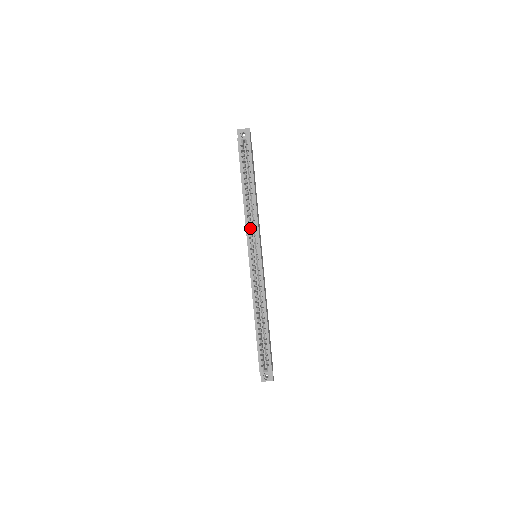
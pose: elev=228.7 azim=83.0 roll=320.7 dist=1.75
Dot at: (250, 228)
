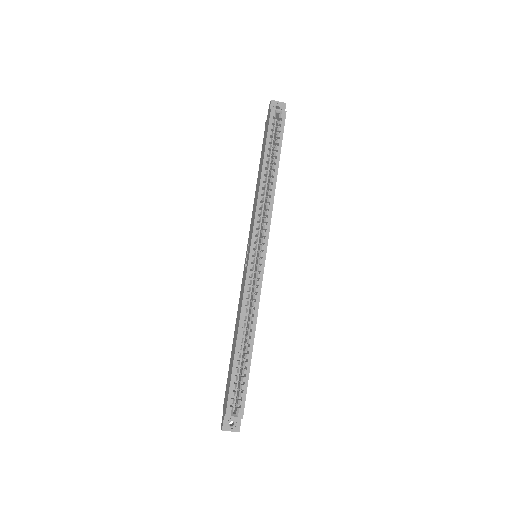
Dot at: (260, 217)
